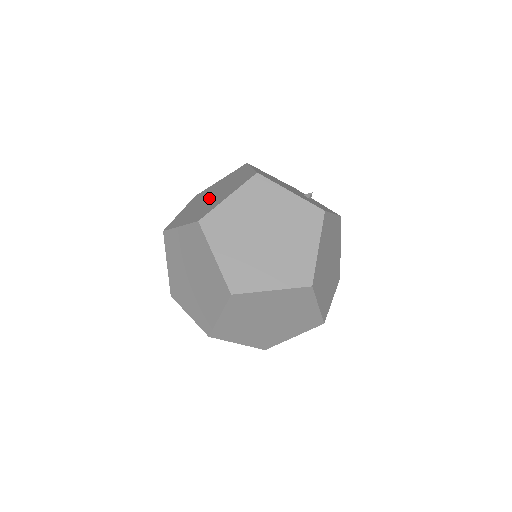
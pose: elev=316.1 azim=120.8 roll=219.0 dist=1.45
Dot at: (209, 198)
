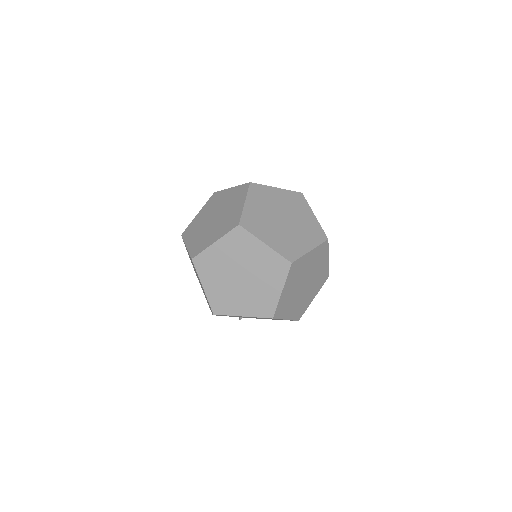
Dot at: occluded
